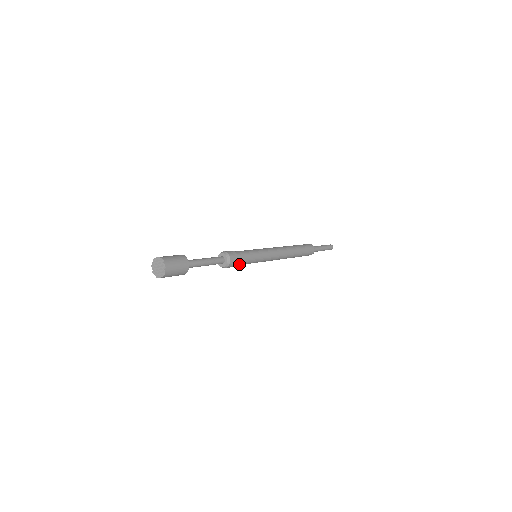
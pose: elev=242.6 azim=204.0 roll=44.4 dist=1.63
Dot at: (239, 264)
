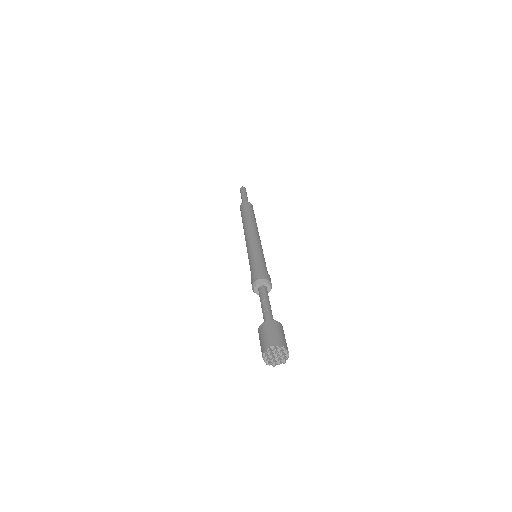
Dot at: occluded
